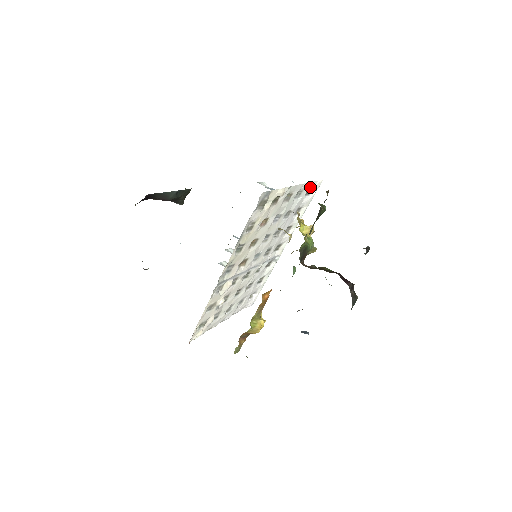
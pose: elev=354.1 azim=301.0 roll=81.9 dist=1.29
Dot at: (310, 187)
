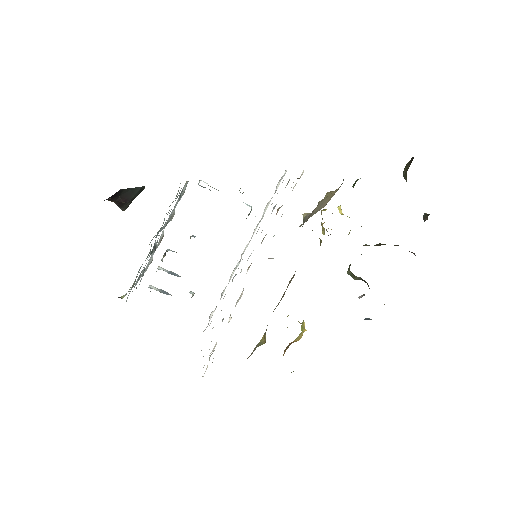
Dot at: occluded
